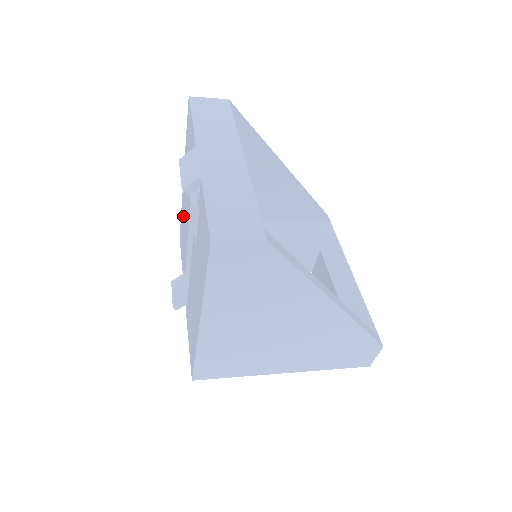
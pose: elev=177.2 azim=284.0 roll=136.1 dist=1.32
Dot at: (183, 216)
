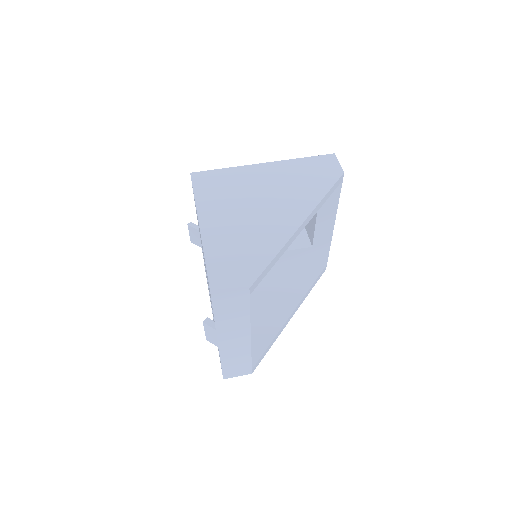
Dot at: occluded
